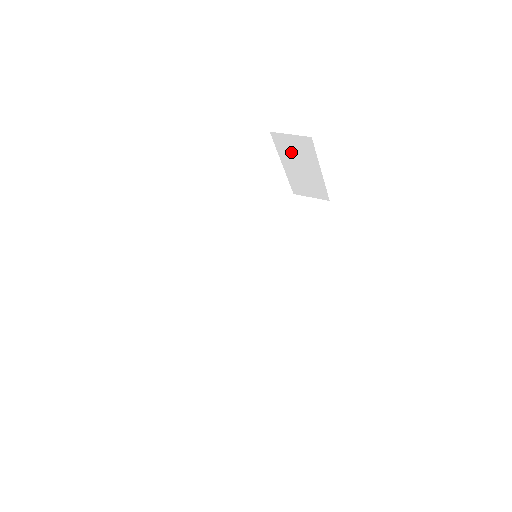
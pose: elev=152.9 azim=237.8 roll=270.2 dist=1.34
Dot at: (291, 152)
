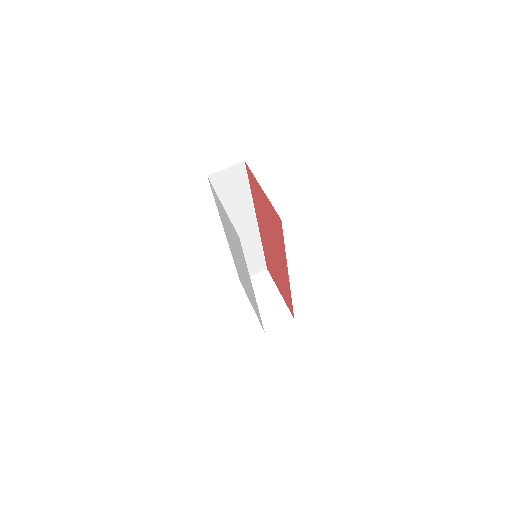
Dot at: occluded
